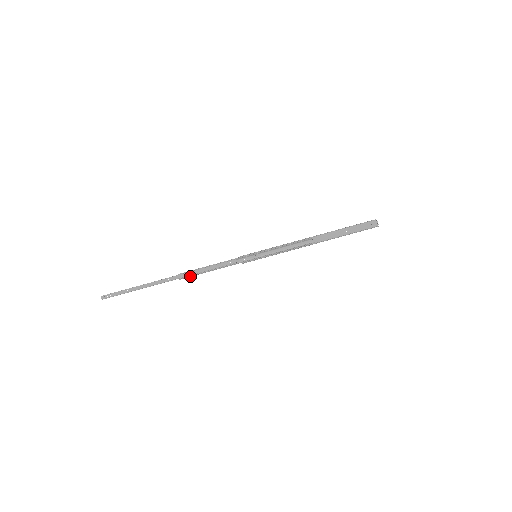
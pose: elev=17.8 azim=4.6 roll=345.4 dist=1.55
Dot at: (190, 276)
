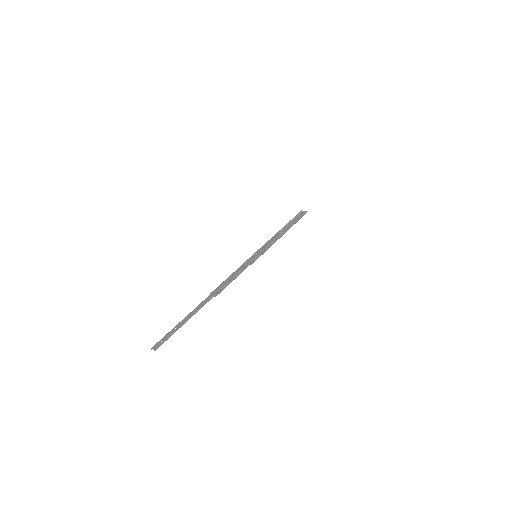
Dot at: (222, 289)
